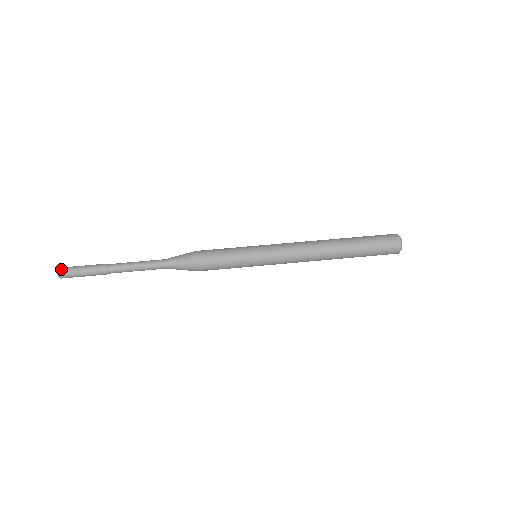
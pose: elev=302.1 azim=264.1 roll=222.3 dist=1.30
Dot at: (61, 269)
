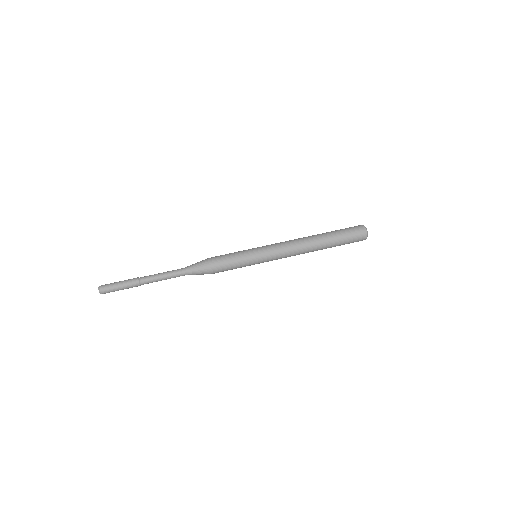
Dot at: (102, 285)
